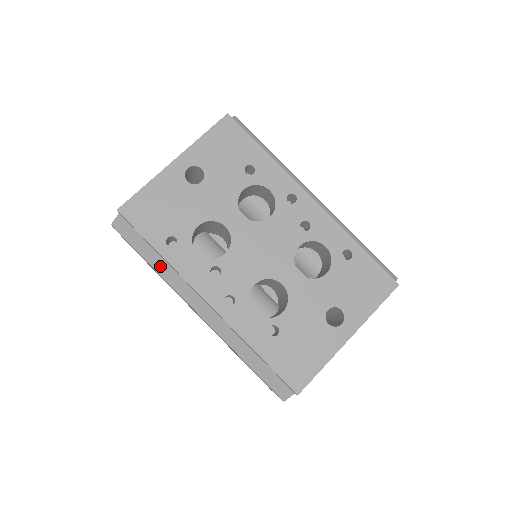
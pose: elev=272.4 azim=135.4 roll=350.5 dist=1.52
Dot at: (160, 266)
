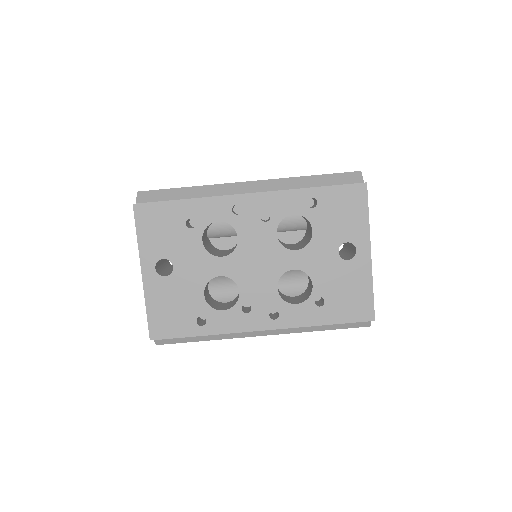
Dot at: (211, 336)
